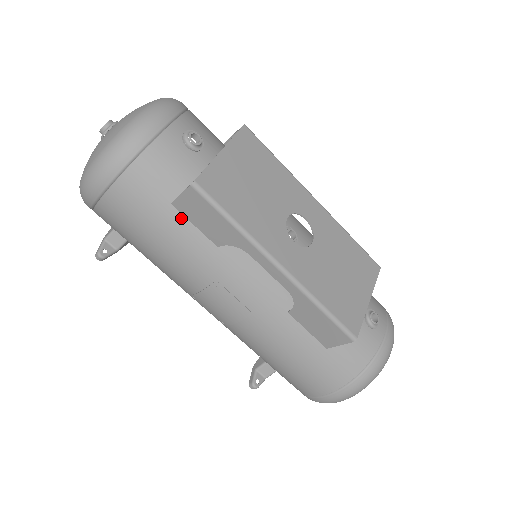
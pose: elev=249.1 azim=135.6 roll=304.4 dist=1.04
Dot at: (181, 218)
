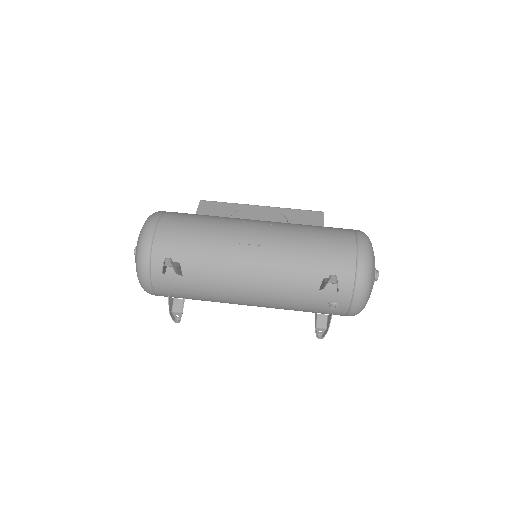
Dot at: (204, 215)
